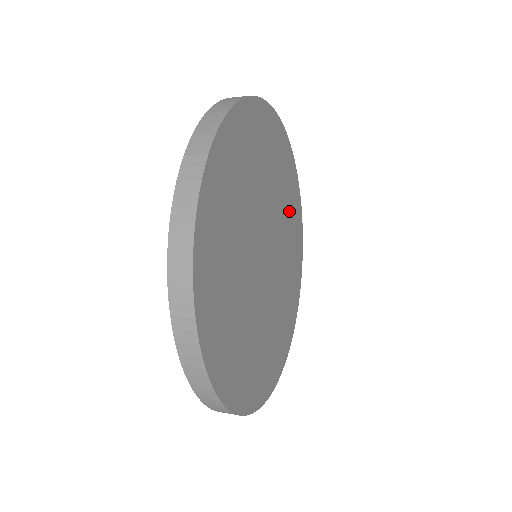
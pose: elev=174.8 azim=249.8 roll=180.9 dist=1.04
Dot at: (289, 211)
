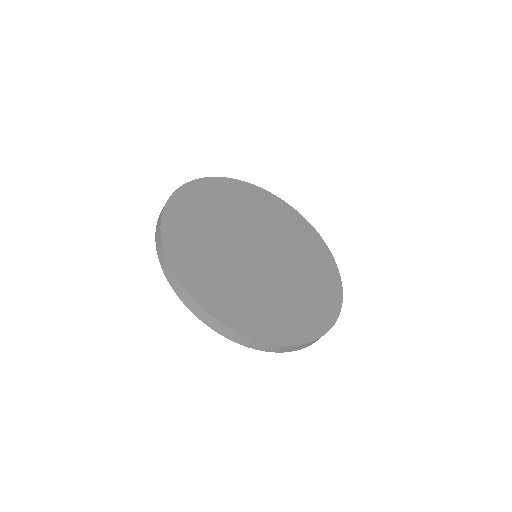
Dot at: (314, 281)
